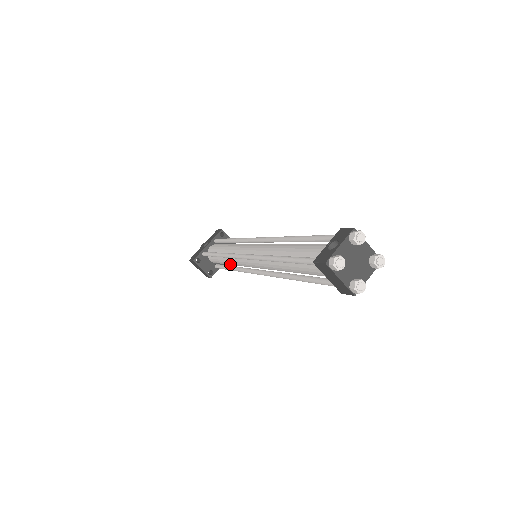
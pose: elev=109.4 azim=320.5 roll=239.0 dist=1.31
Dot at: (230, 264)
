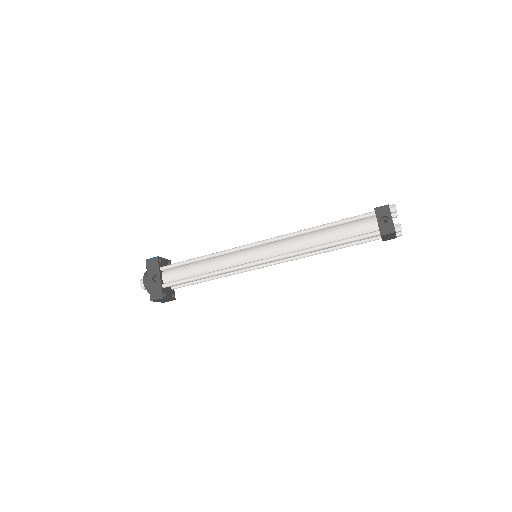
Dot at: (213, 276)
